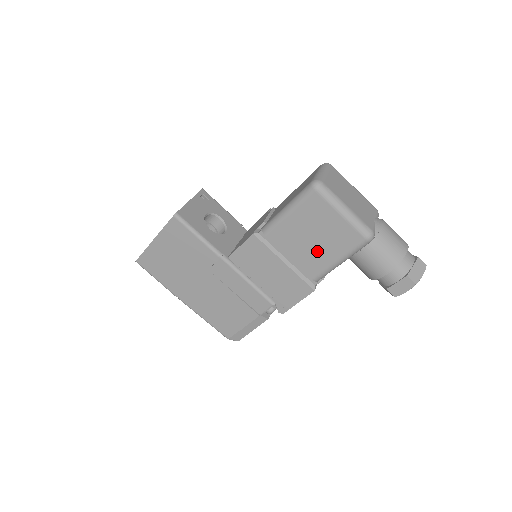
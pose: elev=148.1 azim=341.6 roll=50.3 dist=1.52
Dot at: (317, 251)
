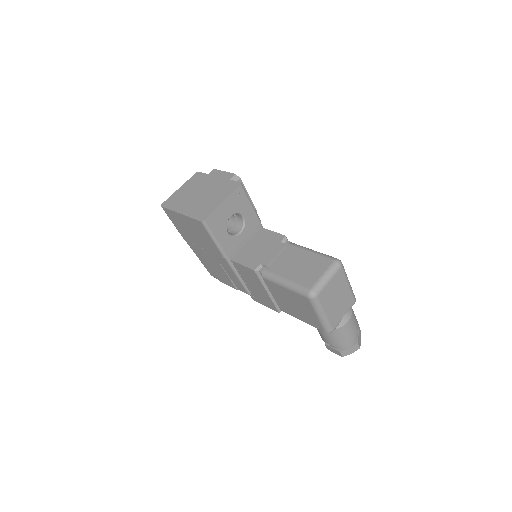
Dot at: (292, 309)
